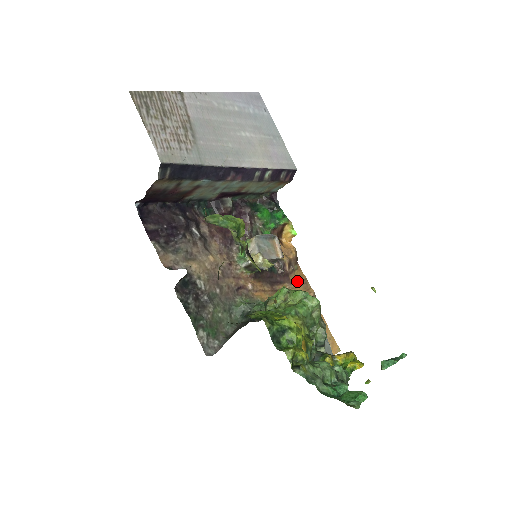
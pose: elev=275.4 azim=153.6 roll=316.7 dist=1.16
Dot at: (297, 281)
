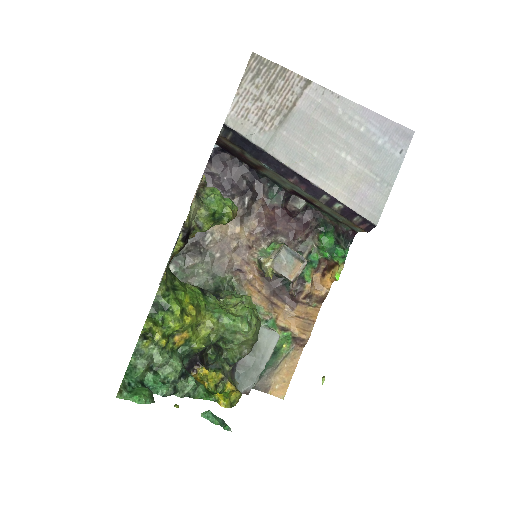
Dot at: (301, 314)
